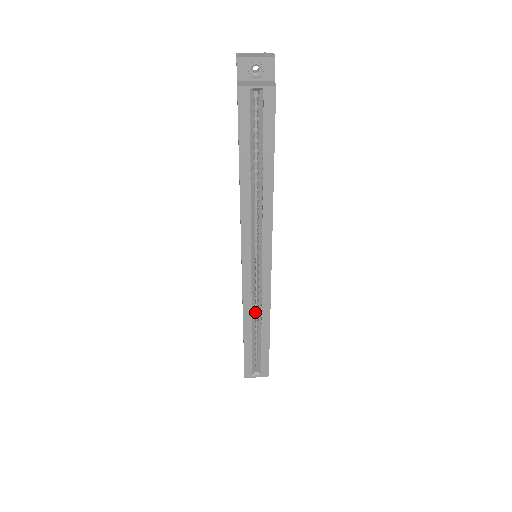
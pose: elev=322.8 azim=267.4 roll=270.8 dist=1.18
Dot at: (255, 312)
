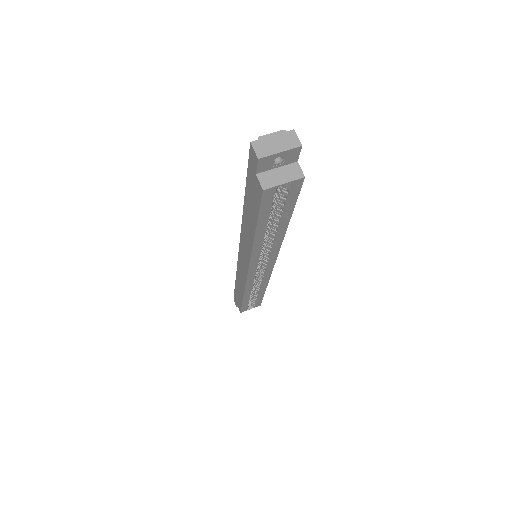
Dot at: occluded
